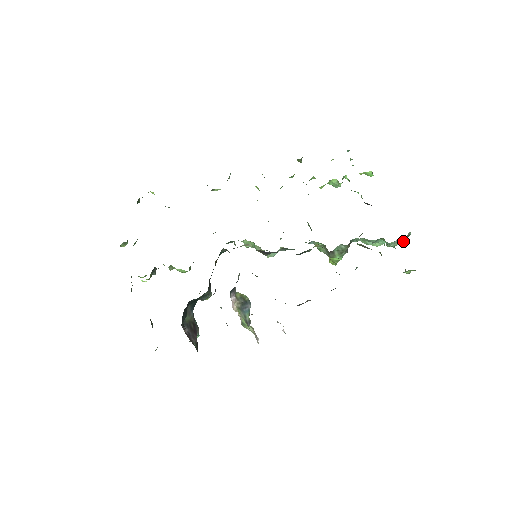
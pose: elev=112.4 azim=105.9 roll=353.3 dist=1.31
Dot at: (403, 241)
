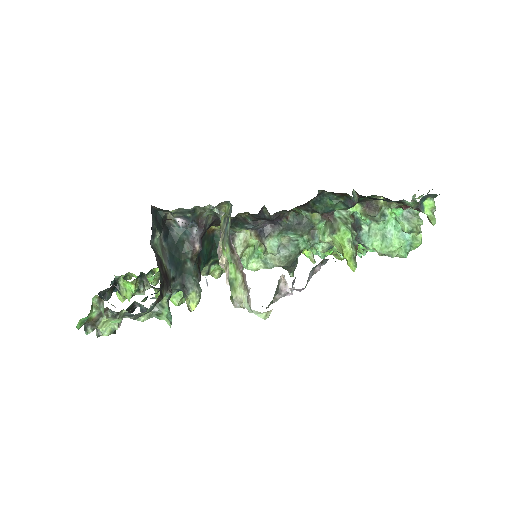
Dot at: (418, 218)
